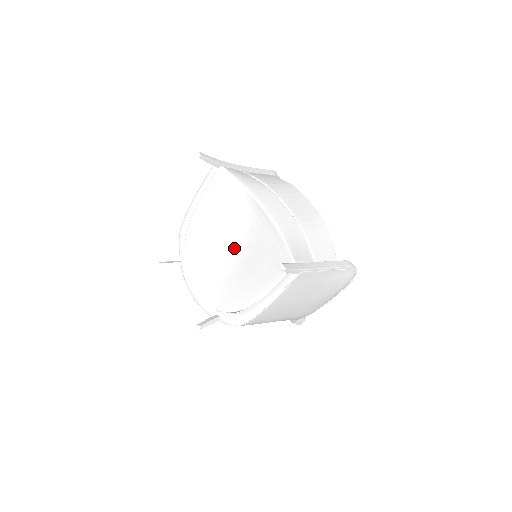
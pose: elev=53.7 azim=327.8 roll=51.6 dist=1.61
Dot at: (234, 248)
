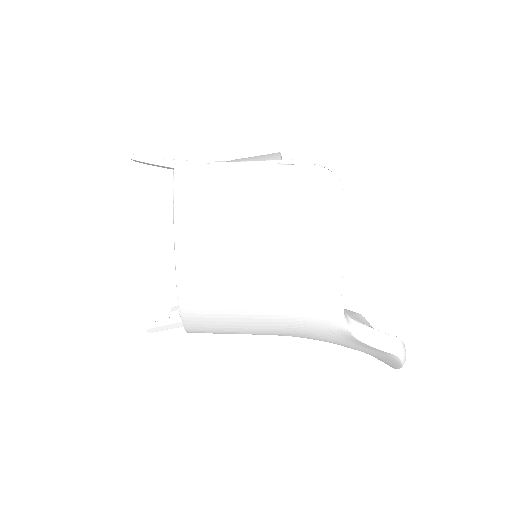
Dot at: occluded
